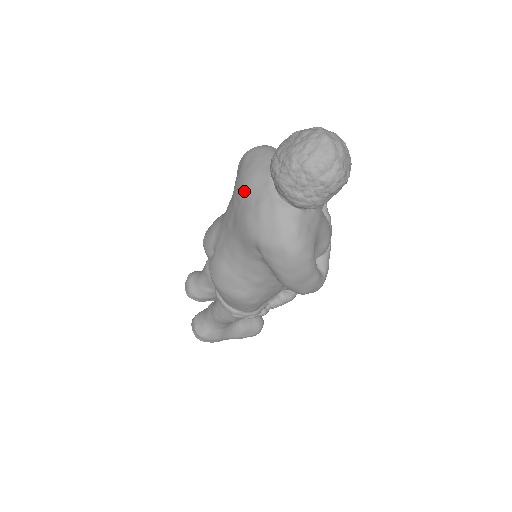
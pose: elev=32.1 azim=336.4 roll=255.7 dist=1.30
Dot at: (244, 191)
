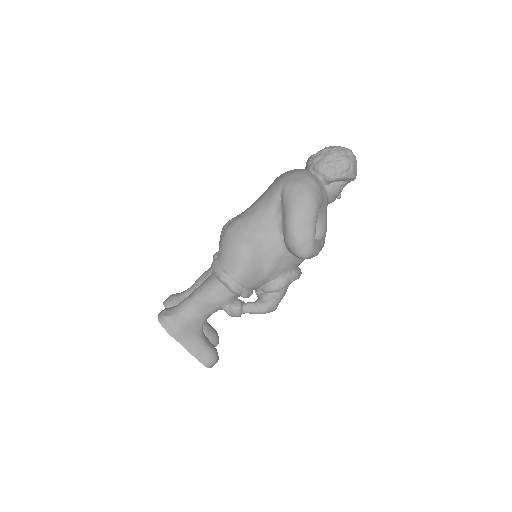
Dot at: (283, 174)
